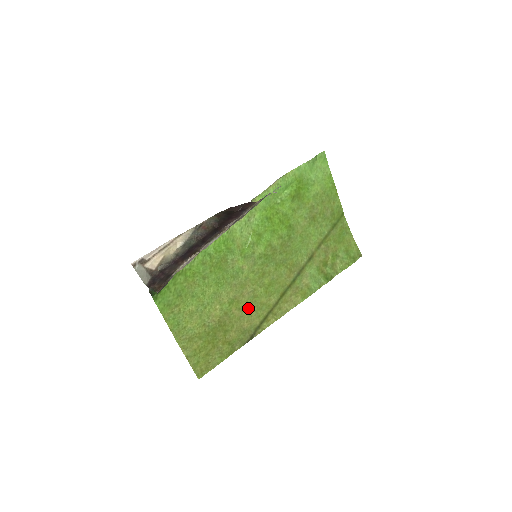
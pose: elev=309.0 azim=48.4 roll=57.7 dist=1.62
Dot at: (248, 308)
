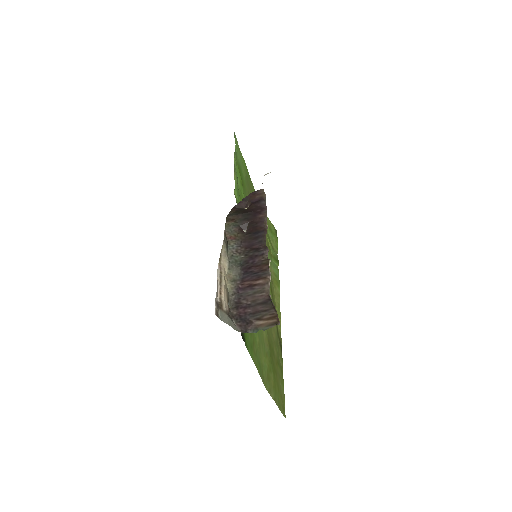
Dot at: occluded
